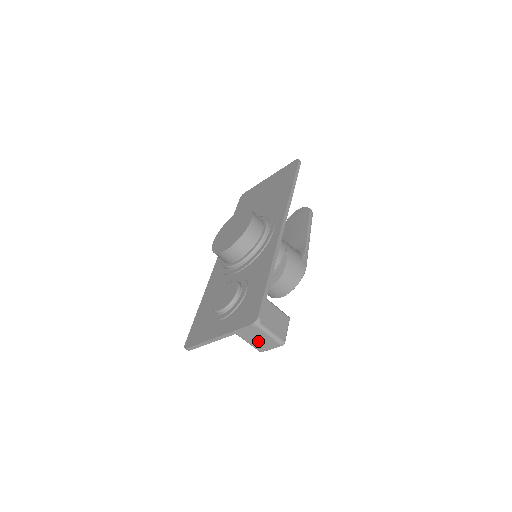
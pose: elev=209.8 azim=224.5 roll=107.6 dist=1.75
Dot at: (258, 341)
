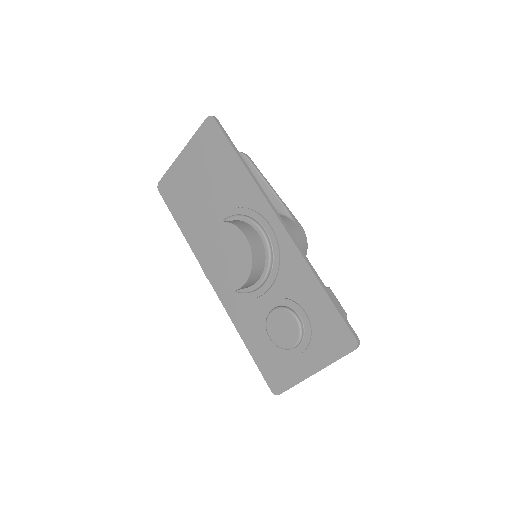
Dot at: occluded
